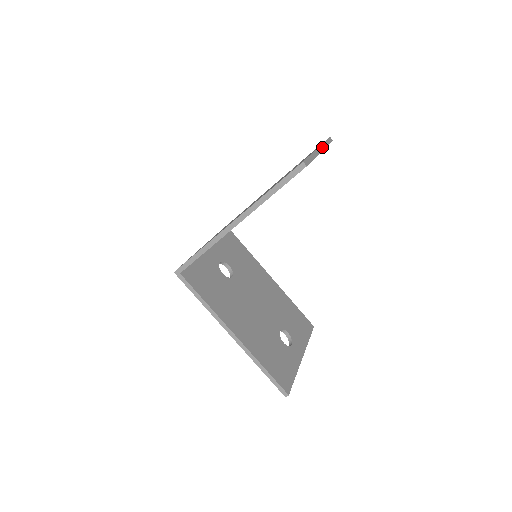
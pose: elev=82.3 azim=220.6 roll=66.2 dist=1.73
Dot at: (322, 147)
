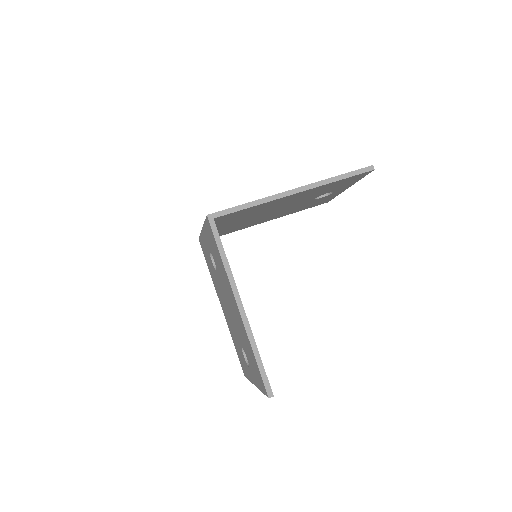
Dot at: occluded
